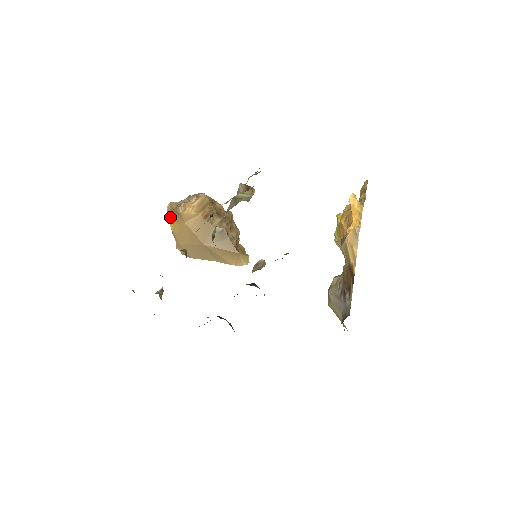
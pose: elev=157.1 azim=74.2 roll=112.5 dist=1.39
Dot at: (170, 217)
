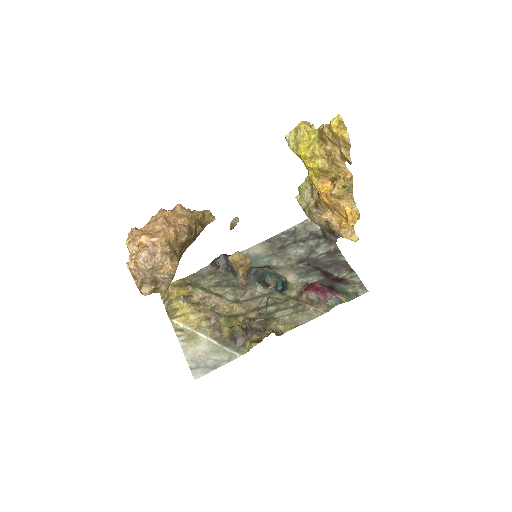
Dot at: occluded
